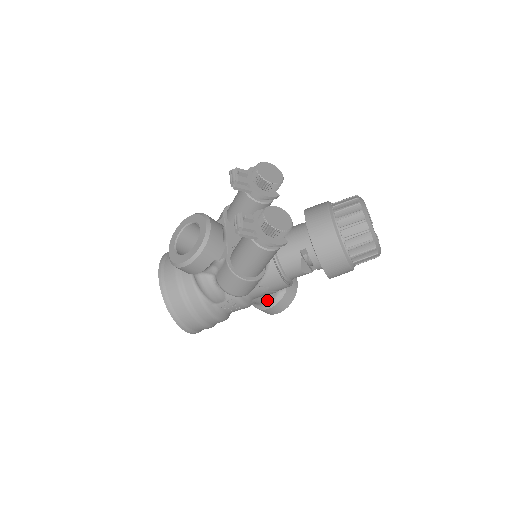
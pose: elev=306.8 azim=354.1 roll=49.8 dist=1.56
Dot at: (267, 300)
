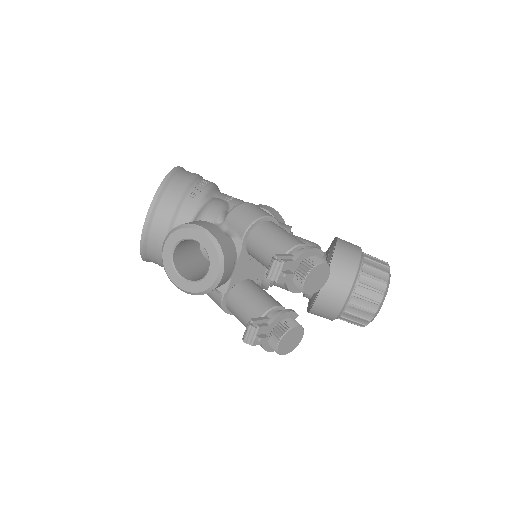
Dot at: occluded
